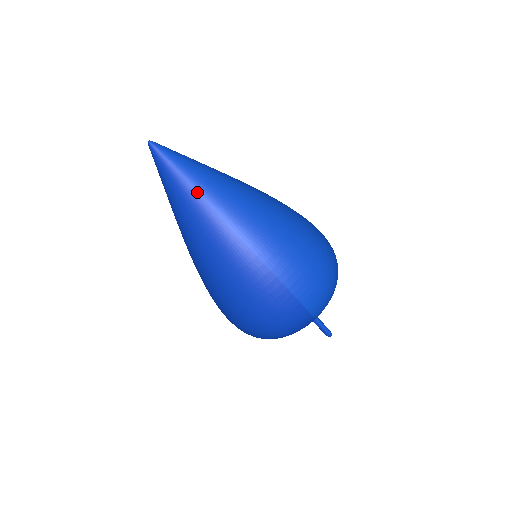
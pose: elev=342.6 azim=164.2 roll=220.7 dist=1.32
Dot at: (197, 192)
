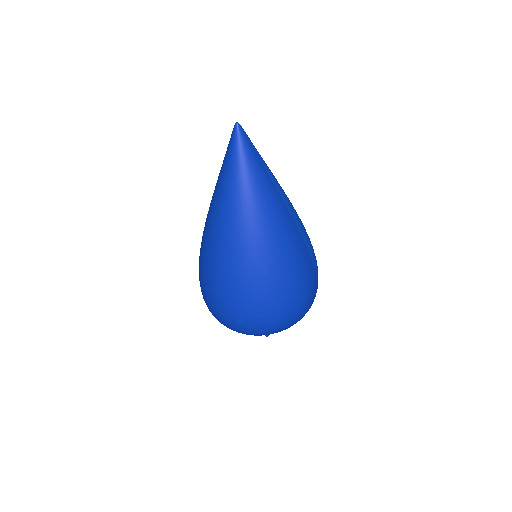
Dot at: (273, 182)
